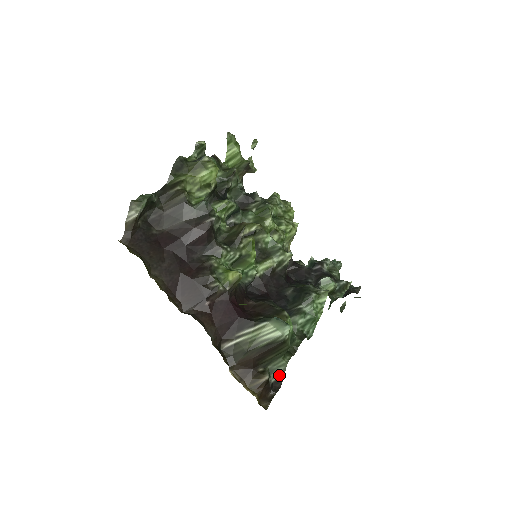
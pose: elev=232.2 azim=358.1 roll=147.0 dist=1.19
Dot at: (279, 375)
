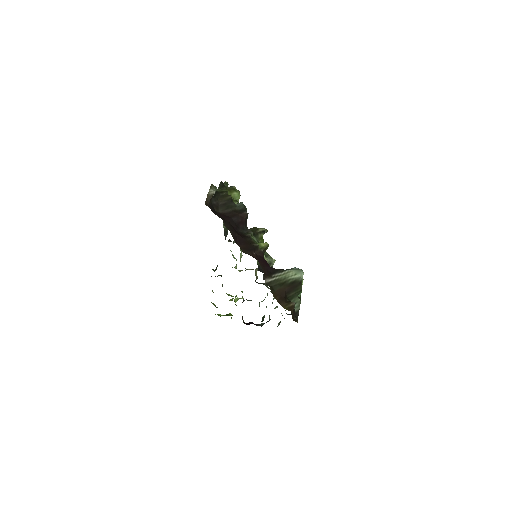
Dot at: (297, 308)
